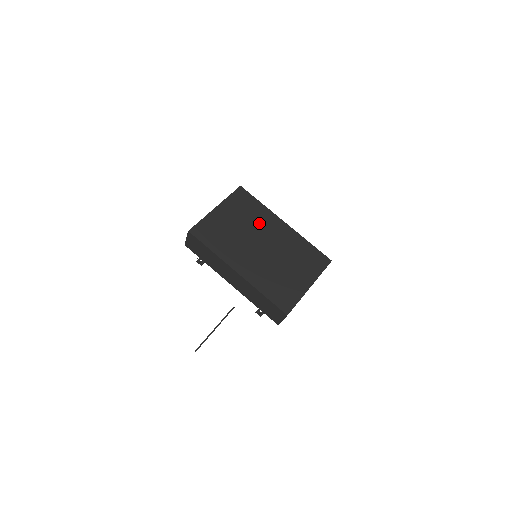
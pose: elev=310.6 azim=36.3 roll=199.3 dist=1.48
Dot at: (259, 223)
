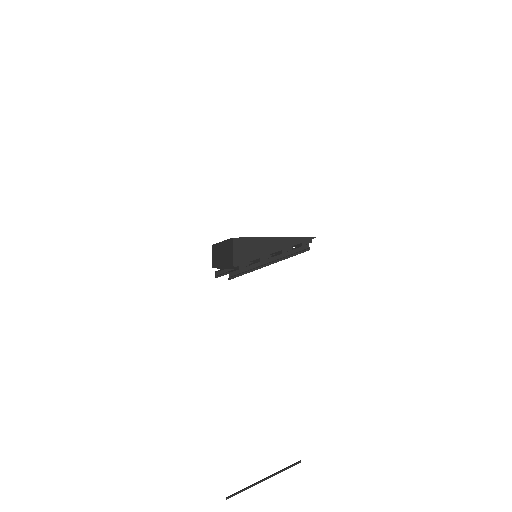
Dot at: occluded
